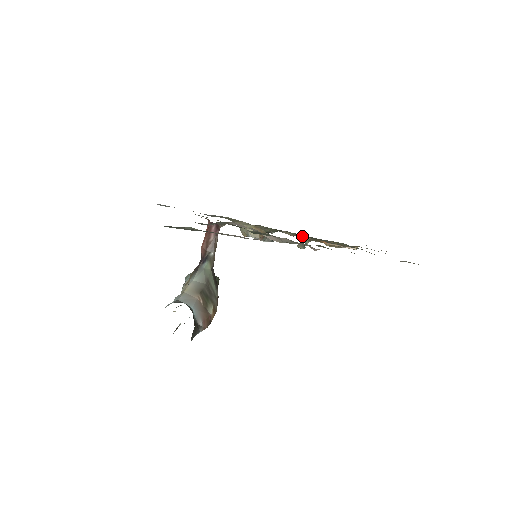
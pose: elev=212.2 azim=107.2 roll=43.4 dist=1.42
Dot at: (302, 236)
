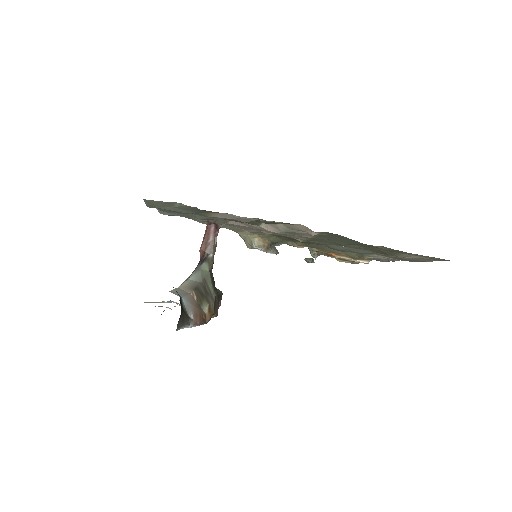
Dot at: (310, 249)
